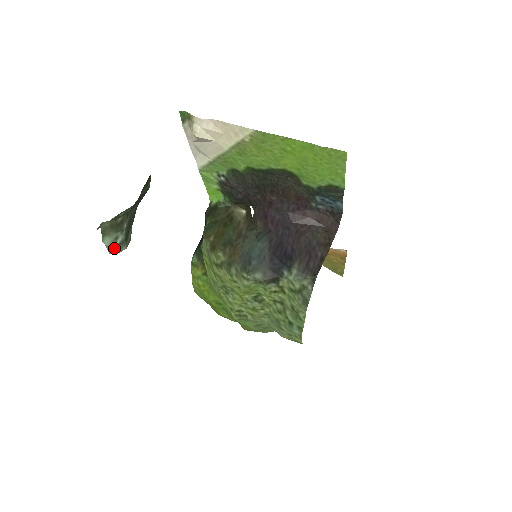
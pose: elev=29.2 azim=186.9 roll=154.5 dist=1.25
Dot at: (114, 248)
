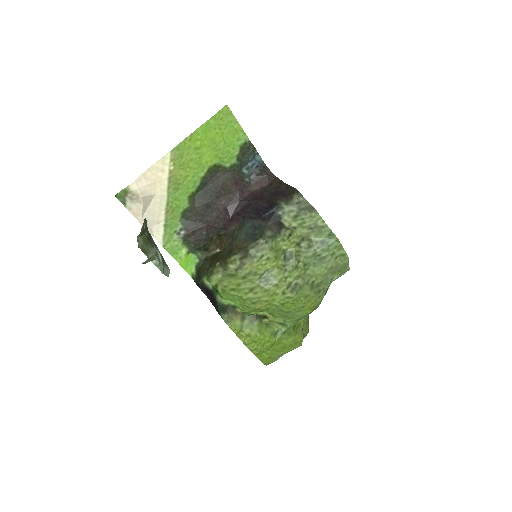
Dot at: (162, 265)
